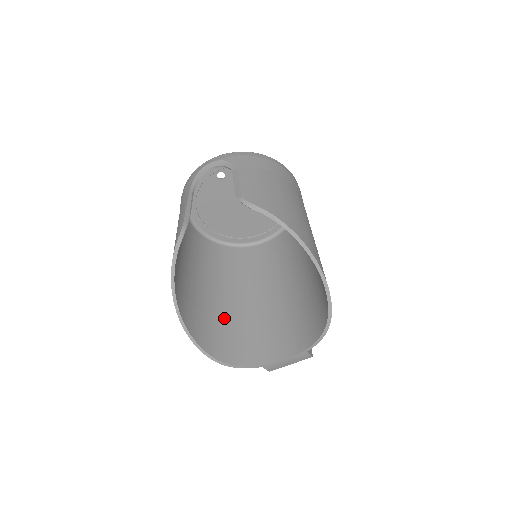
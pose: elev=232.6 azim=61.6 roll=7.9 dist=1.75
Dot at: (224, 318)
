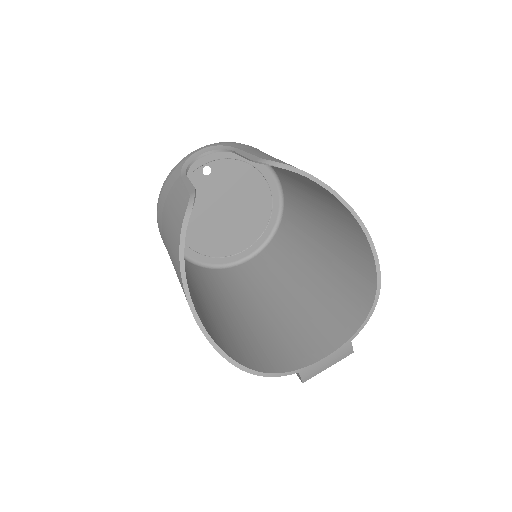
Dot at: (231, 327)
